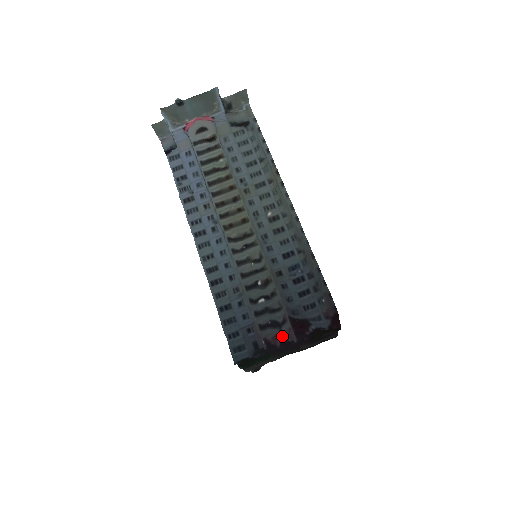
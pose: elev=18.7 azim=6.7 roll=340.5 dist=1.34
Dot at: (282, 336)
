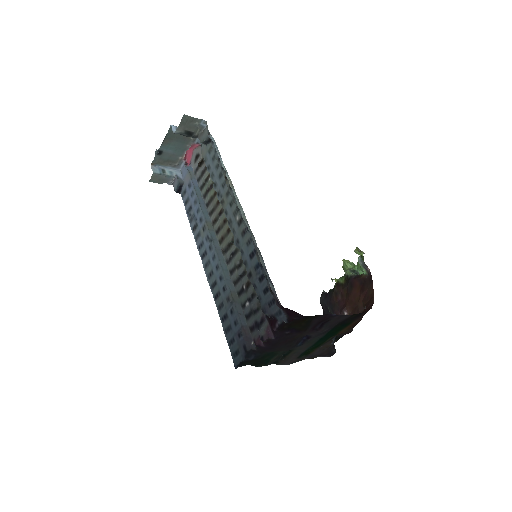
Dot at: (260, 336)
